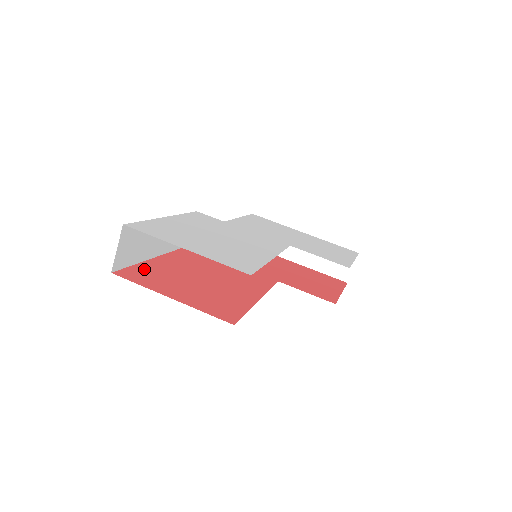
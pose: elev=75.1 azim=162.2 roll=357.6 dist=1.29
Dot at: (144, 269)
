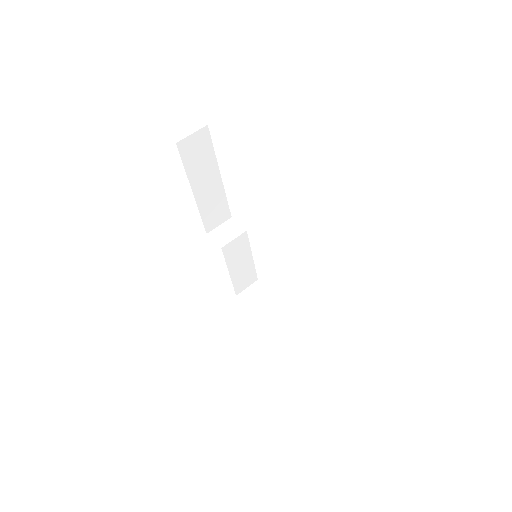
Dot at: occluded
